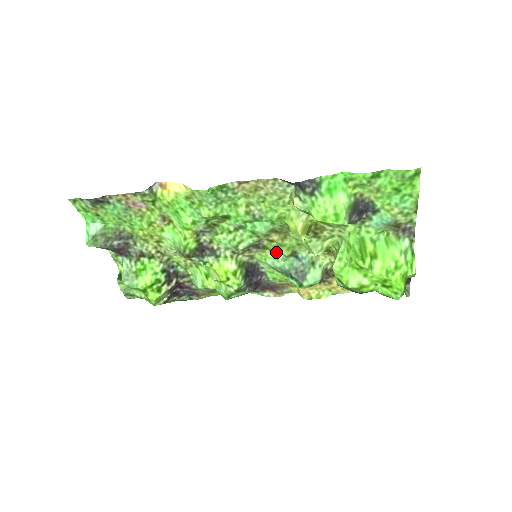
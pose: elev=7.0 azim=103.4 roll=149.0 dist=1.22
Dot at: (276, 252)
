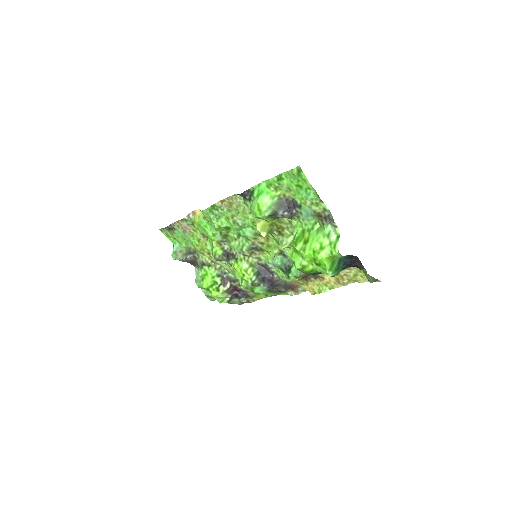
Dot at: (270, 253)
